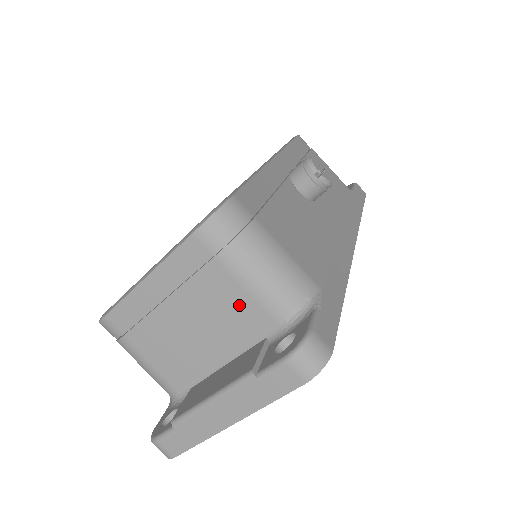
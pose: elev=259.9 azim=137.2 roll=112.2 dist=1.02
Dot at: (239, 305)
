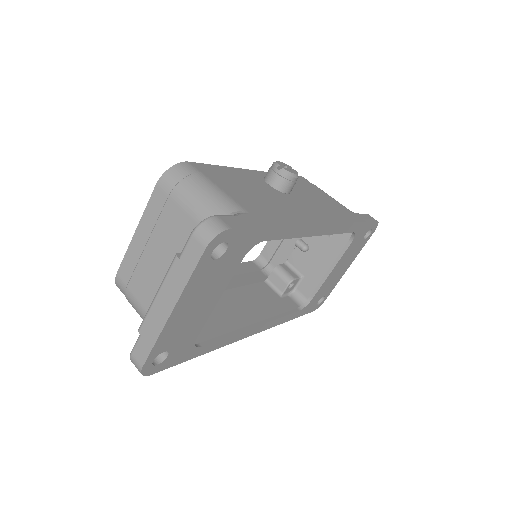
Dot at: (186, 229)
